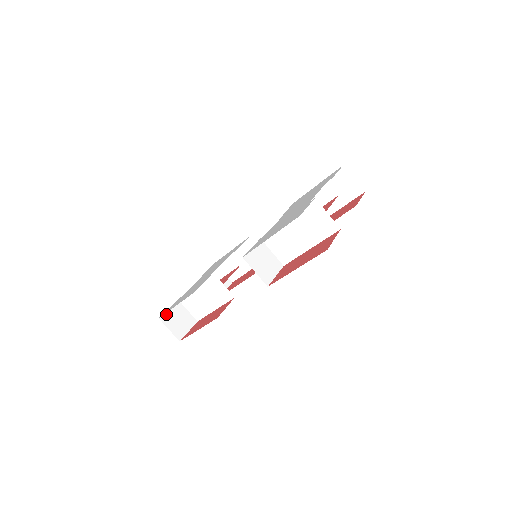
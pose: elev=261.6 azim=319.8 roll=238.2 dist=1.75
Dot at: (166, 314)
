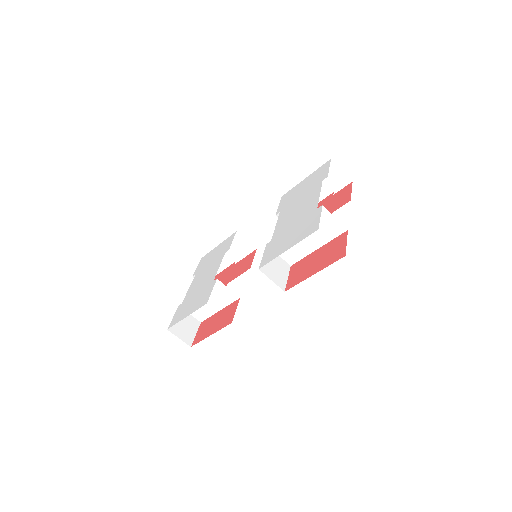
Dot at: occluded
